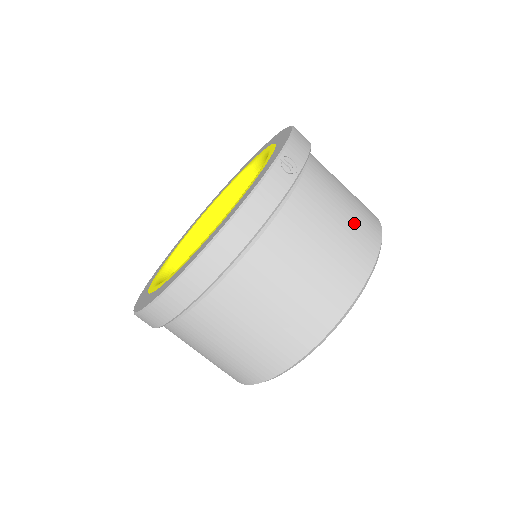
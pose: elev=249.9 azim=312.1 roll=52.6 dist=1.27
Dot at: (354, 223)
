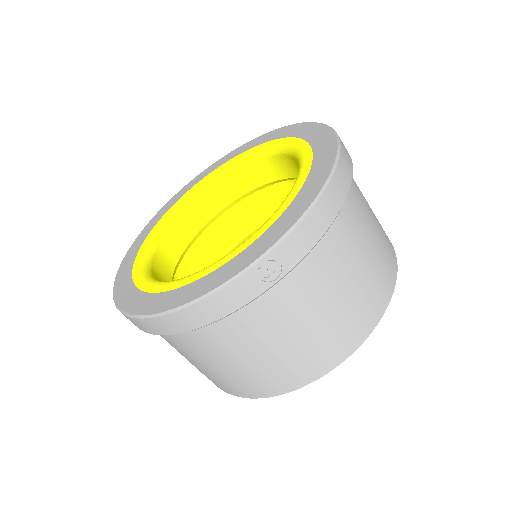
Dot at: (335, 325)
